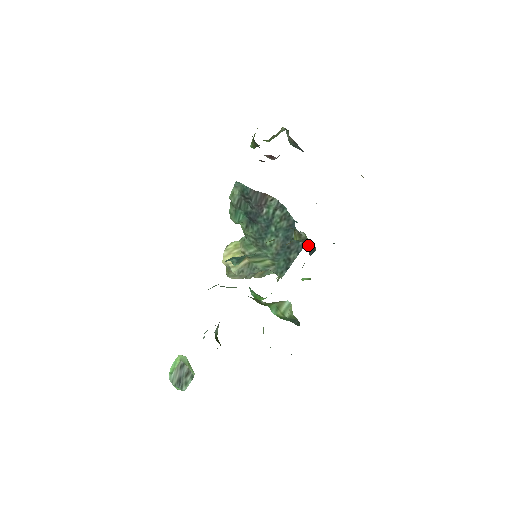
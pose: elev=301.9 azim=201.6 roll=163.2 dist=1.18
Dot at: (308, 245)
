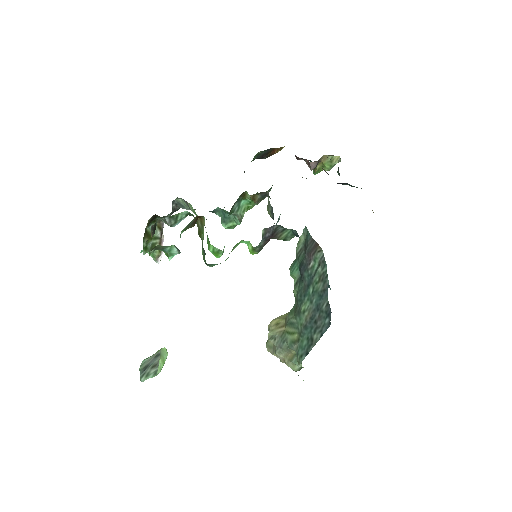
Dot at: occluded
